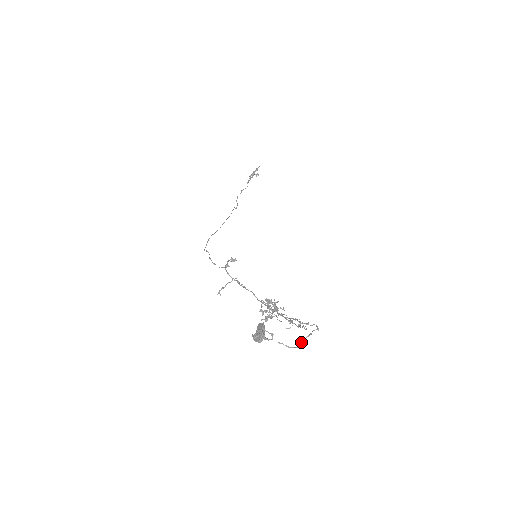
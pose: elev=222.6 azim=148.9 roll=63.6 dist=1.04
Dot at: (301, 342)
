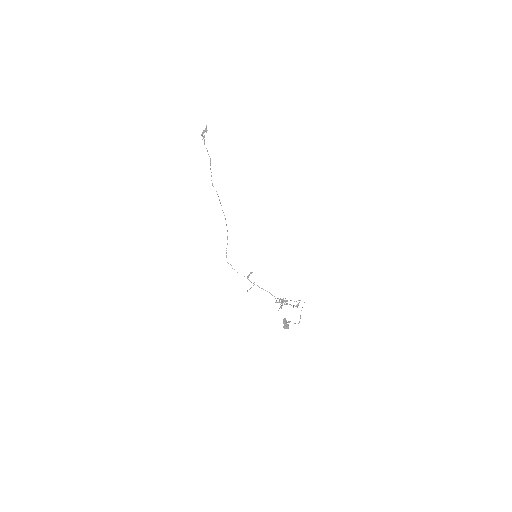
Dot at: (300, 316)
